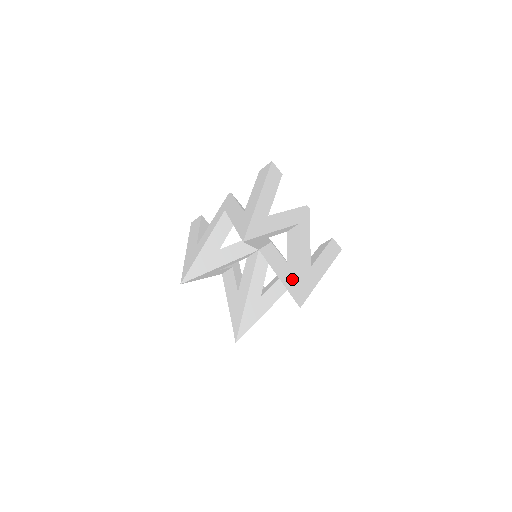
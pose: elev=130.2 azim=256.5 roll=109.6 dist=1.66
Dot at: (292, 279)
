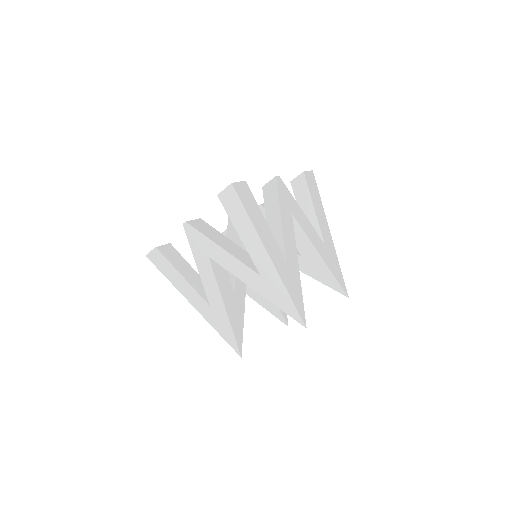
Dot at: (322, 274)
